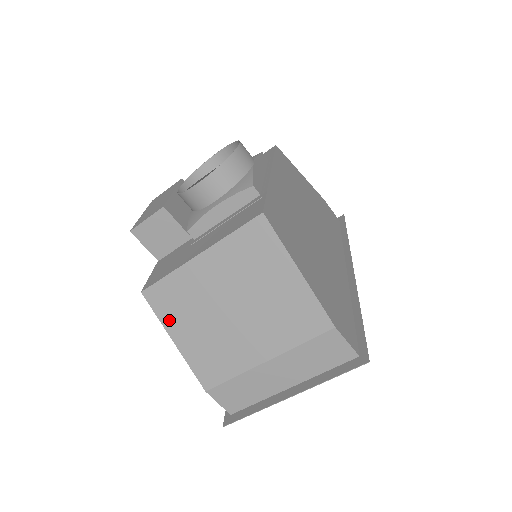
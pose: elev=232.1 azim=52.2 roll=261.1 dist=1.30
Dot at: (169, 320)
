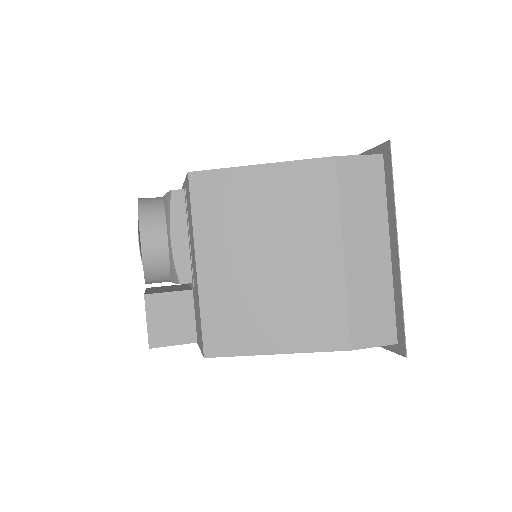
Dot at: (249, 343)
